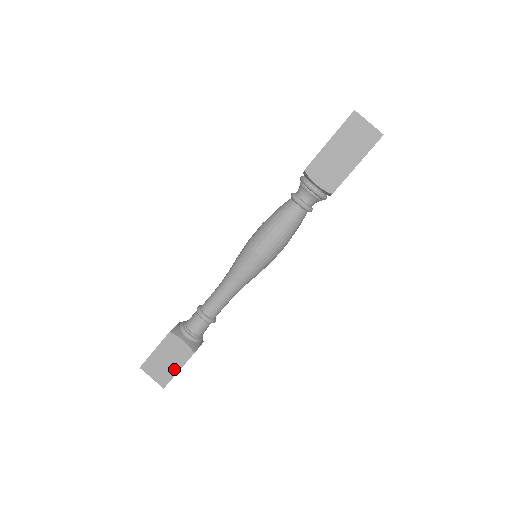
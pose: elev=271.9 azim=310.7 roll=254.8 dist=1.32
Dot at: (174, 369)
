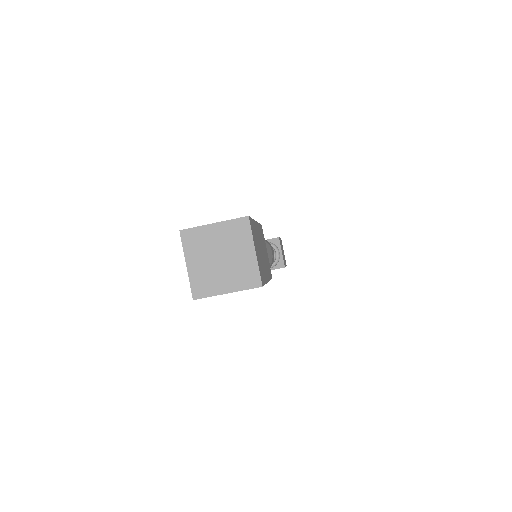
Dot at: occluded
